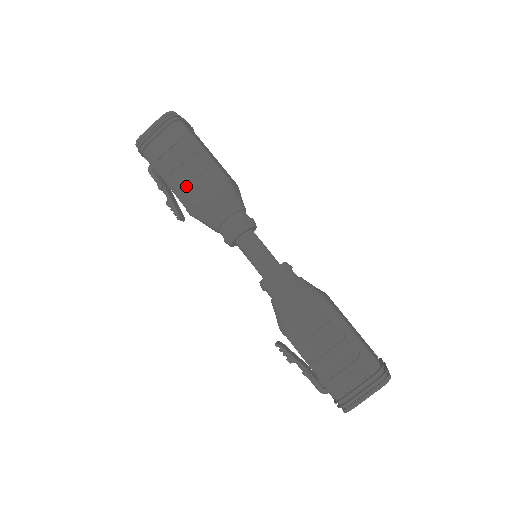
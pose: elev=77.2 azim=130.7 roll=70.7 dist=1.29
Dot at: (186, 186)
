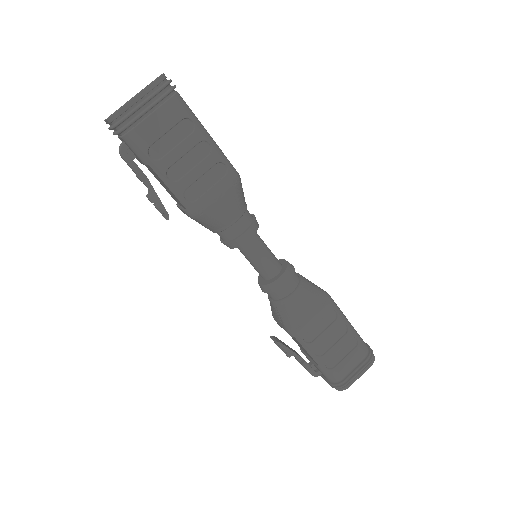
Dot at: (191, 184)
